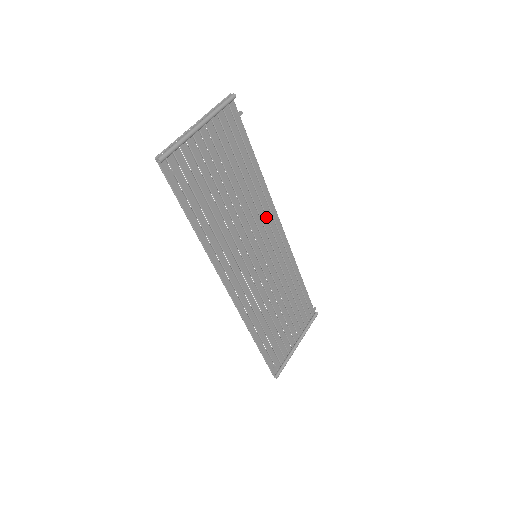
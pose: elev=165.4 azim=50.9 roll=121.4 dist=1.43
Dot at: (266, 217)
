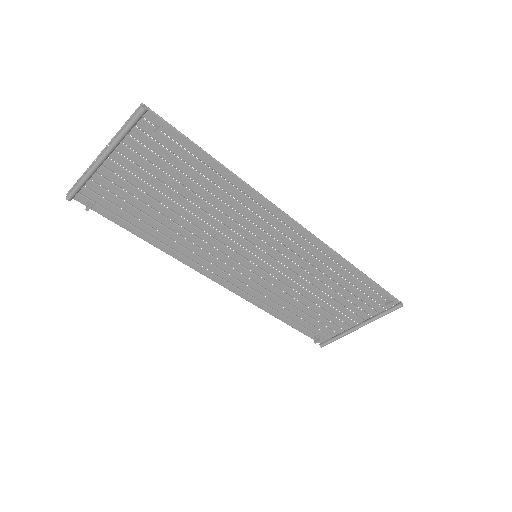
Dot at: (265, 220)
